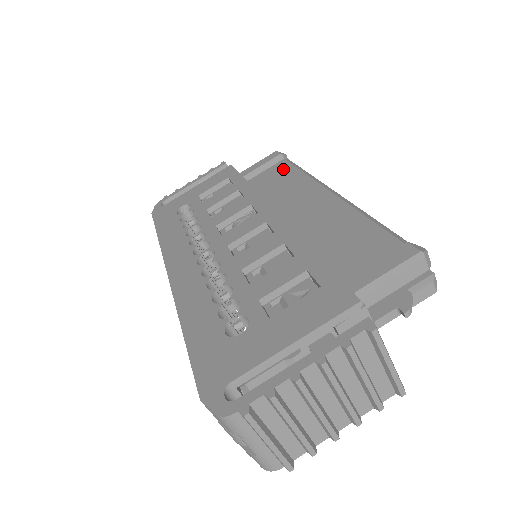
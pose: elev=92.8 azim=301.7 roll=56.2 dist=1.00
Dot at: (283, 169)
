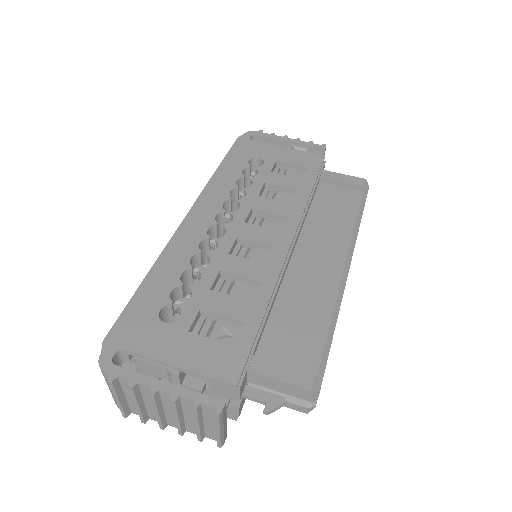
Dot at: (350, 202)
